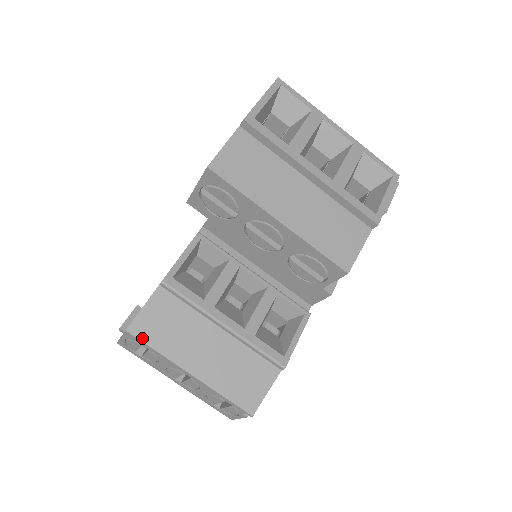
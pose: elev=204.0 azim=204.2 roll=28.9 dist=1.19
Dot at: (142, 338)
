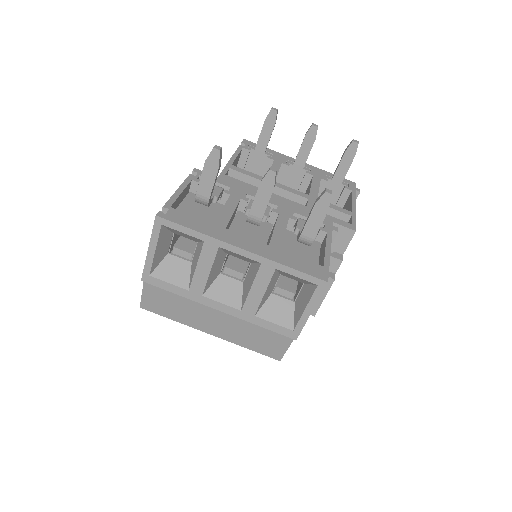
Dot at: occluded
